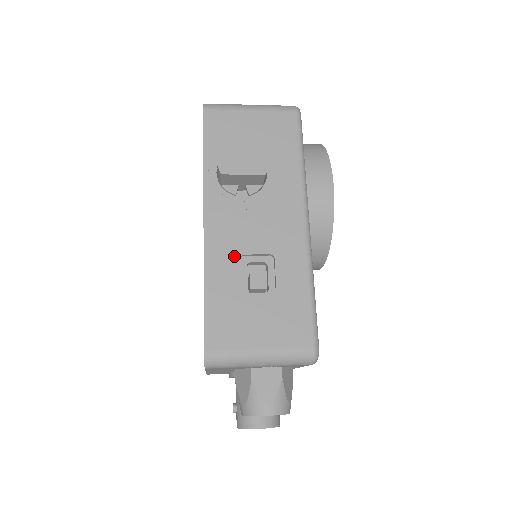
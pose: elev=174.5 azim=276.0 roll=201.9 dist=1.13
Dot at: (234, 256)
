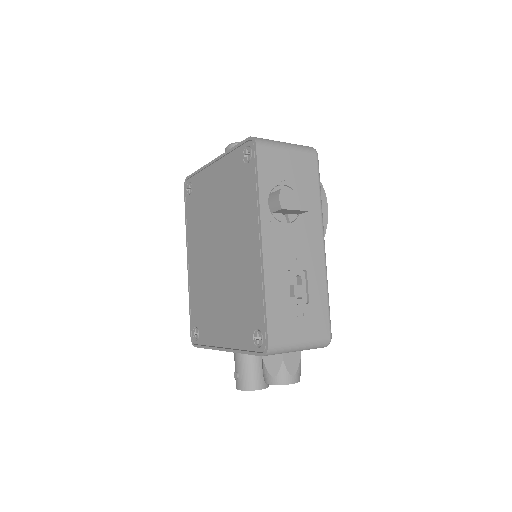
Dot at: (283, 271)
